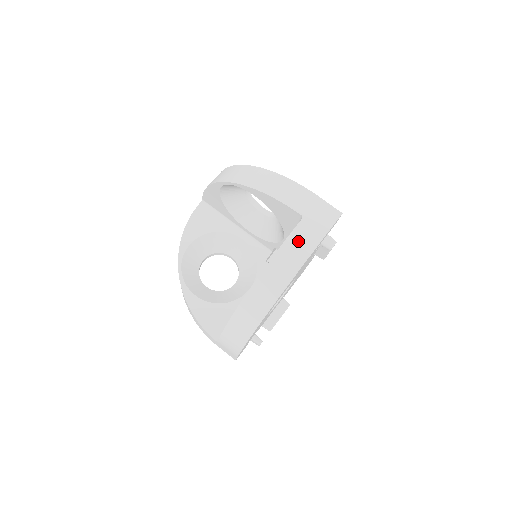
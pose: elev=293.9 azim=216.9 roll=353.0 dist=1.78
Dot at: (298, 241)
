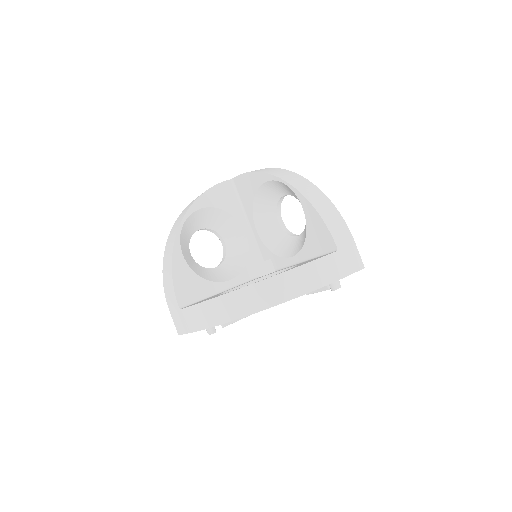
Dot at: (325, 267)
